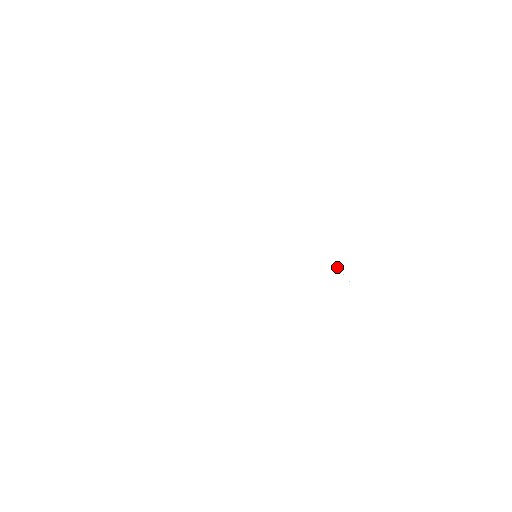
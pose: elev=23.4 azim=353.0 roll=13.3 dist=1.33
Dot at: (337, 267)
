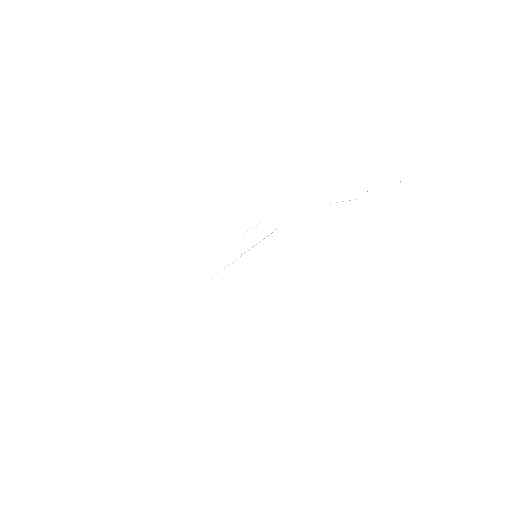
Dot at: occluded
